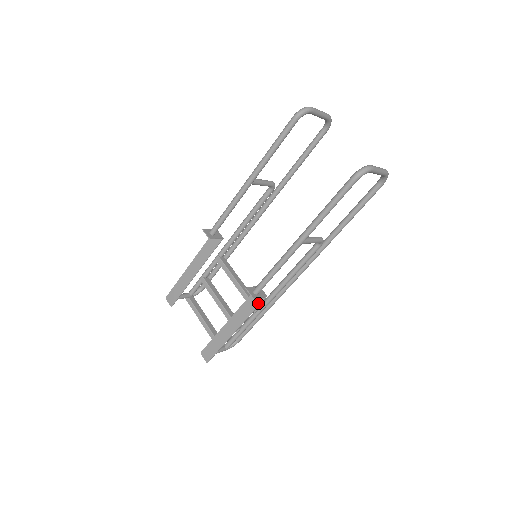
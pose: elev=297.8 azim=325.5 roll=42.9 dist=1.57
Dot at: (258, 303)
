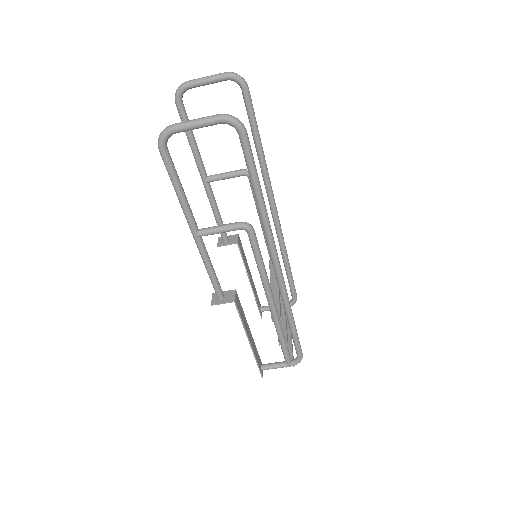
Dot at: (237, 309)
